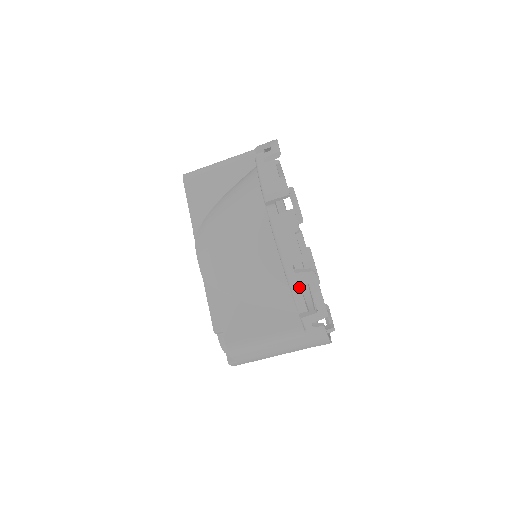
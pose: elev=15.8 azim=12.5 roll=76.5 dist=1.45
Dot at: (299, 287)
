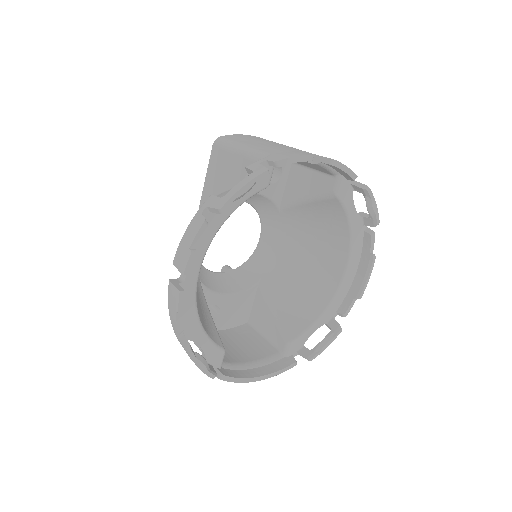
Dot at: (195, 342)
